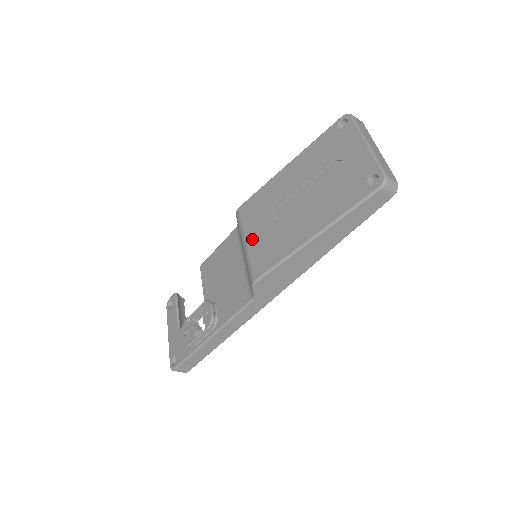
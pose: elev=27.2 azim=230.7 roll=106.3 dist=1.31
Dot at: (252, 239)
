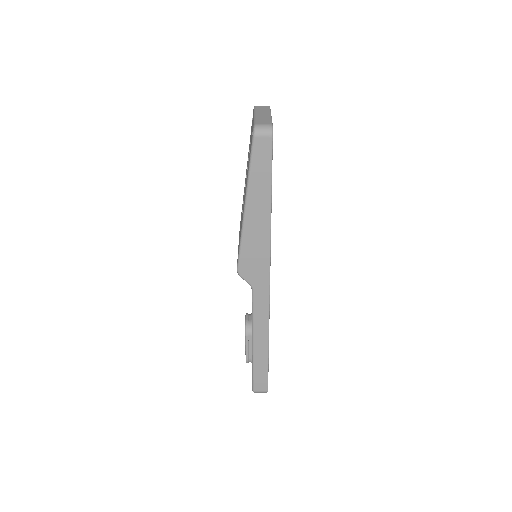
Dot at: occluded
